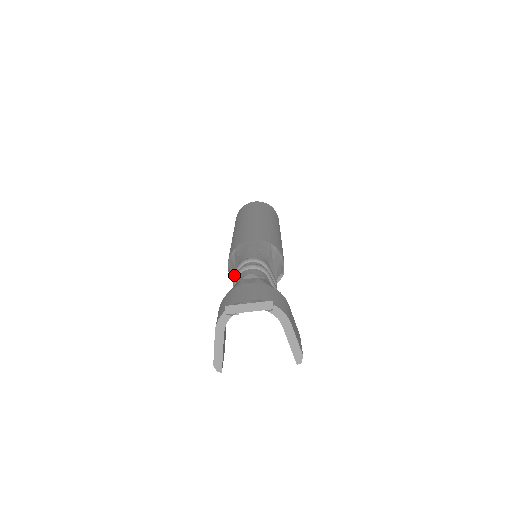
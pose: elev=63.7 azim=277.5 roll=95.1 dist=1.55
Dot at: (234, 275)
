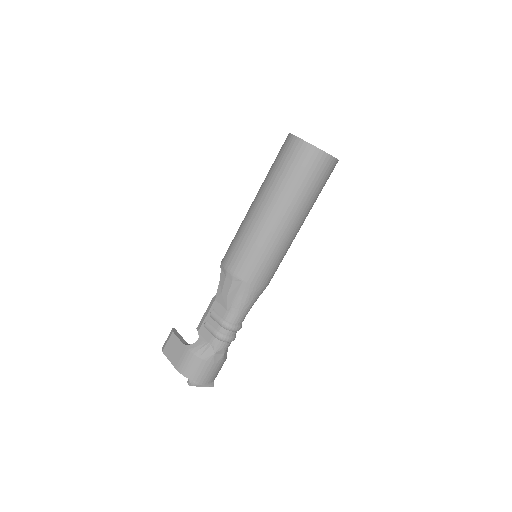
Dot at: (221, 298)
